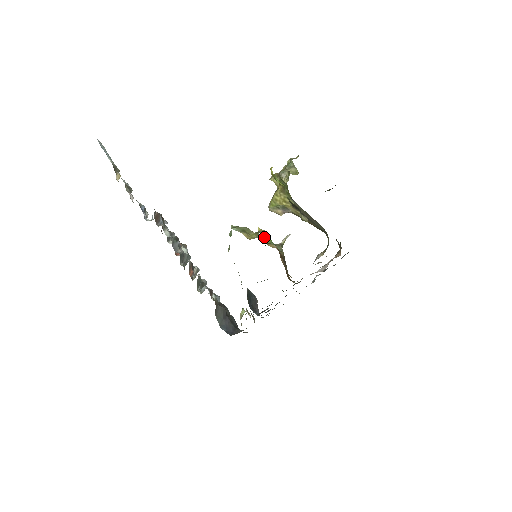
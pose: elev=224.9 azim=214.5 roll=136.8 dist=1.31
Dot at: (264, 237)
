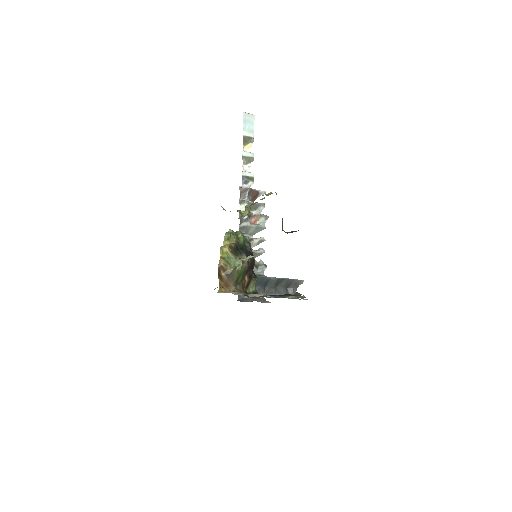
Dot at: (223, 252)
